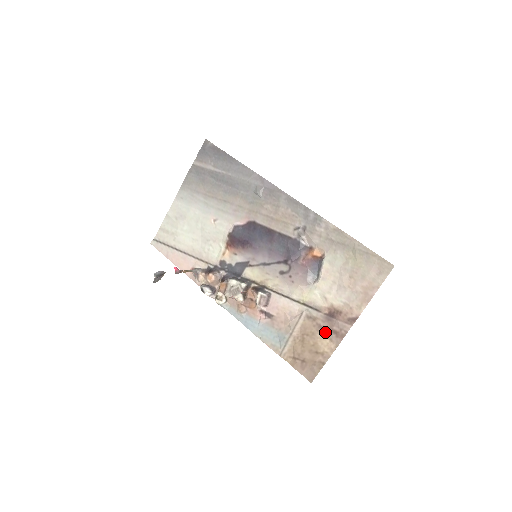
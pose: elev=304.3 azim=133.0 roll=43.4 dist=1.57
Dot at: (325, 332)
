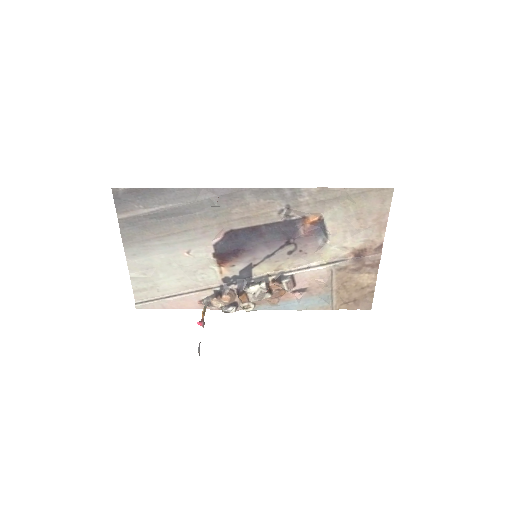
Dot at: (361, 271)
